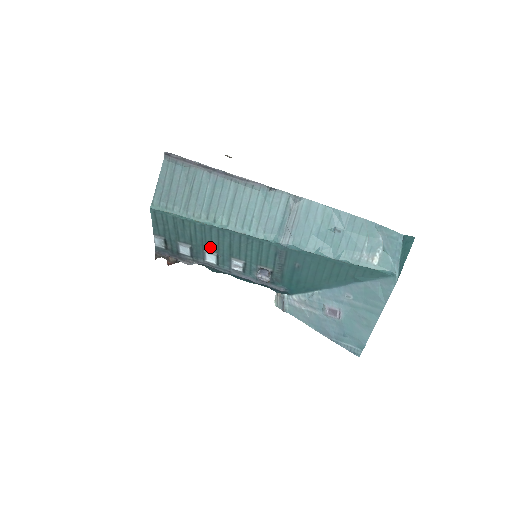
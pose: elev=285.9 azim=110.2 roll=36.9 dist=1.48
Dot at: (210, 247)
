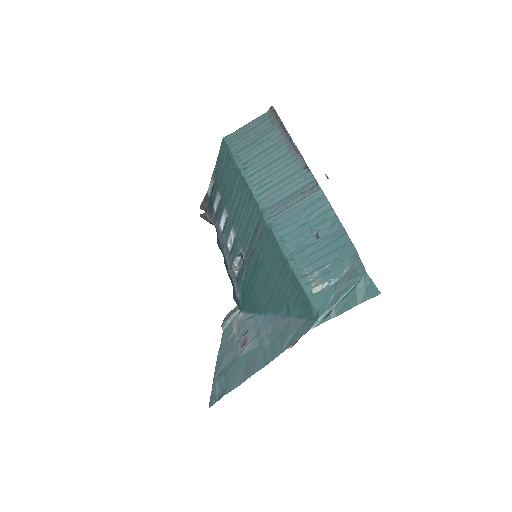
Dot at: (229, 204)
